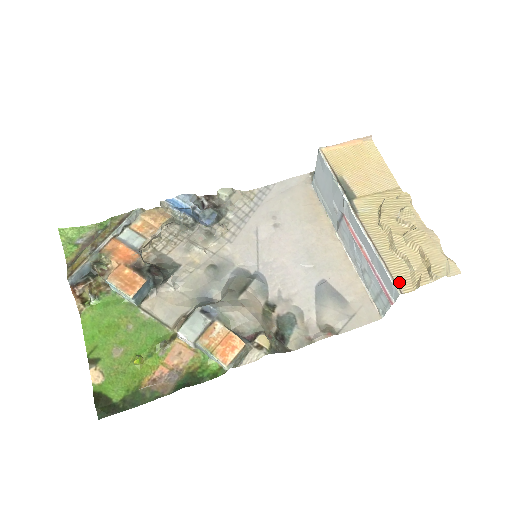
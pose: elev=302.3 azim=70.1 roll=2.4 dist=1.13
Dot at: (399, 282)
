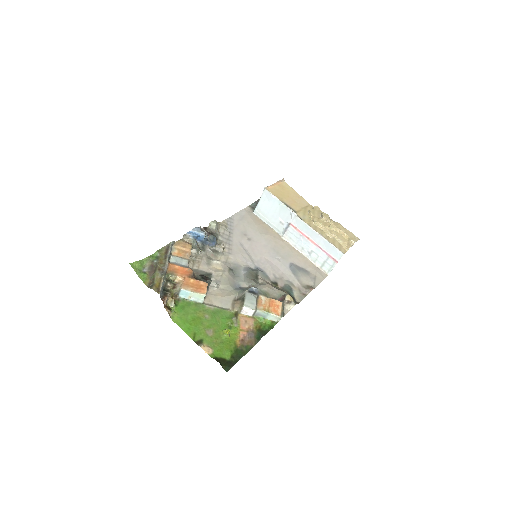
Dot at: (339, 249)
